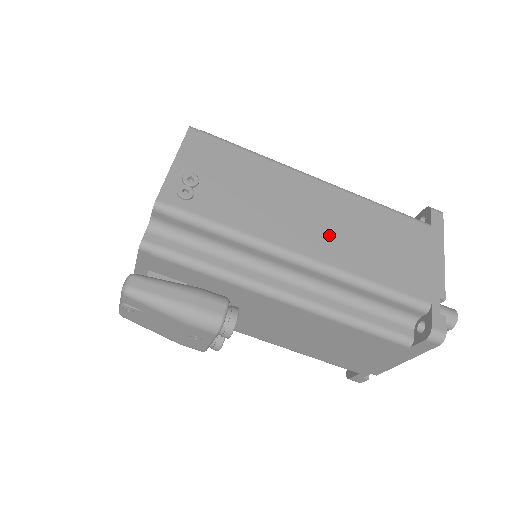
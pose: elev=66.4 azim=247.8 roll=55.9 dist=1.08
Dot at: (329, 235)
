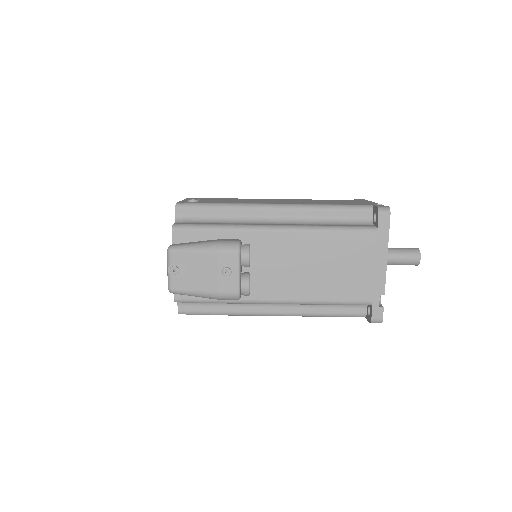
Dot at: (290, 202)
